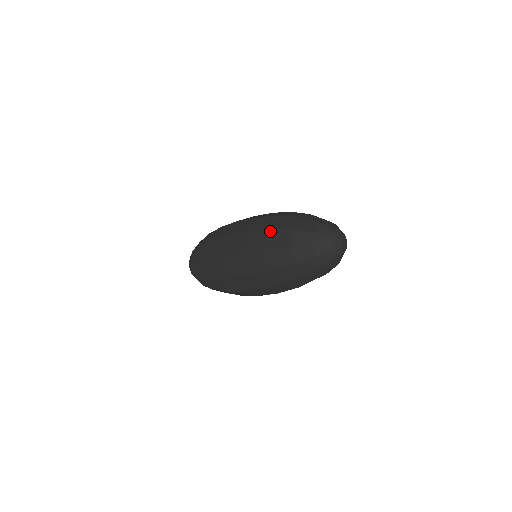
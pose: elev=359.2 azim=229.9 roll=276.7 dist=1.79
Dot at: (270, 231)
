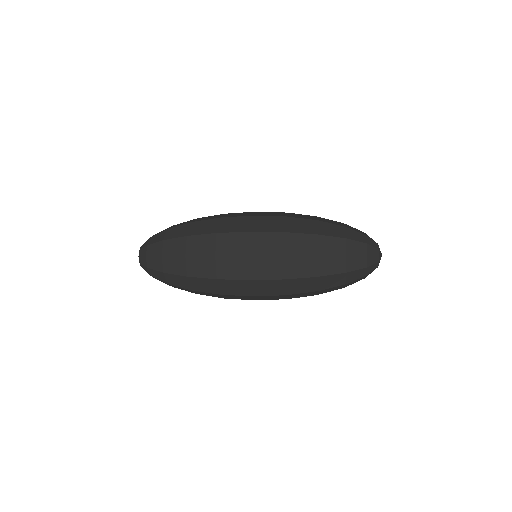
Dot at: (320, 221)
